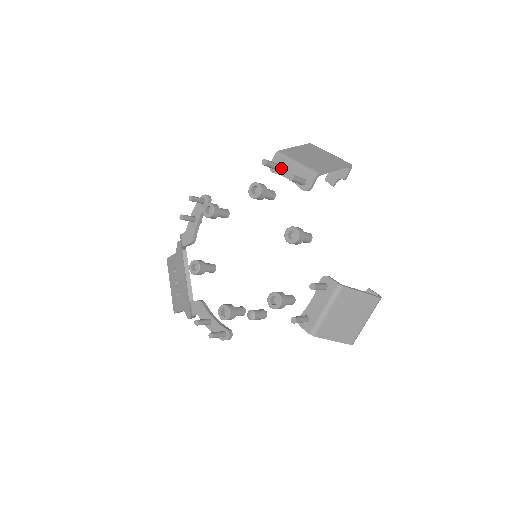
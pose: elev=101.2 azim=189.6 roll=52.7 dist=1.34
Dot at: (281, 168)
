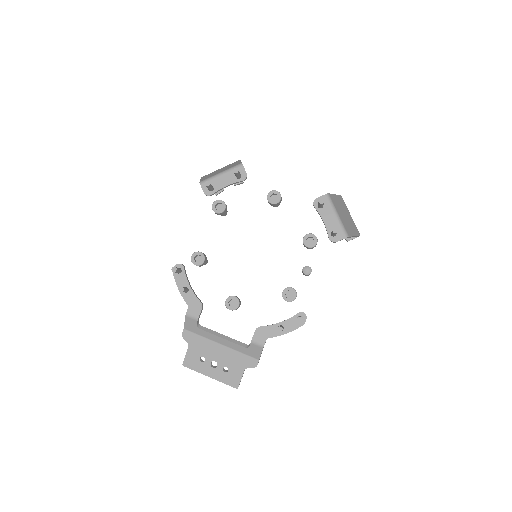
Dot at: (214, 186)
